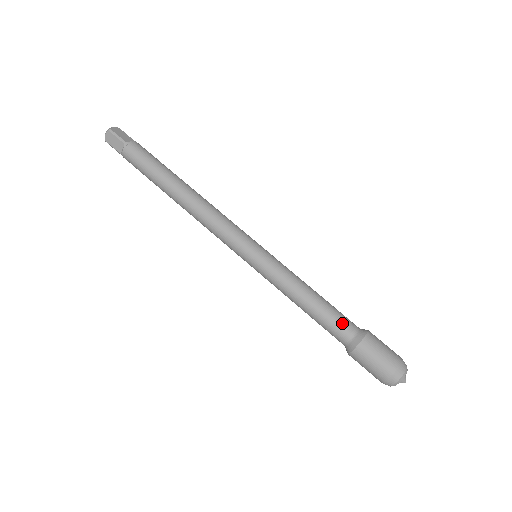
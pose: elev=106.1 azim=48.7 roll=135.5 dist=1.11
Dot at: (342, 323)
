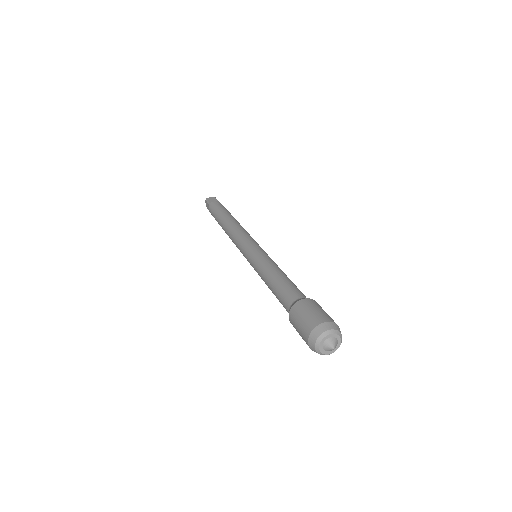
Dot at: occluded
